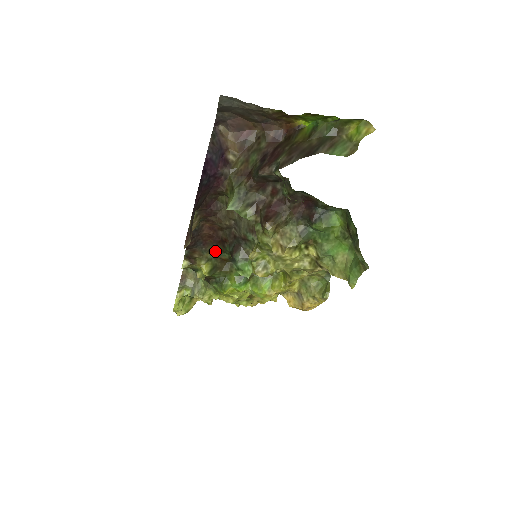
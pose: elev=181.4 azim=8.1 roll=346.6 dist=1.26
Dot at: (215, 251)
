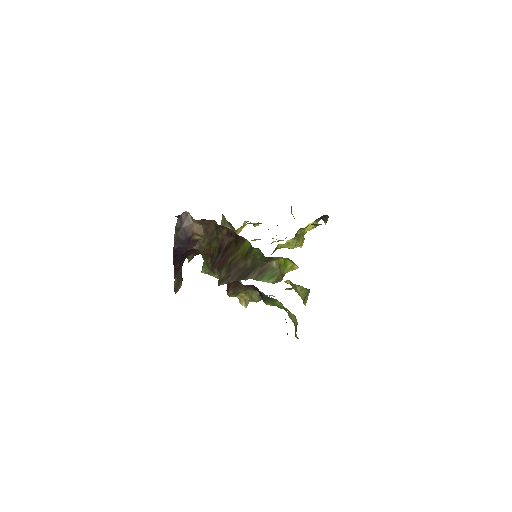
Dot at: occluded
